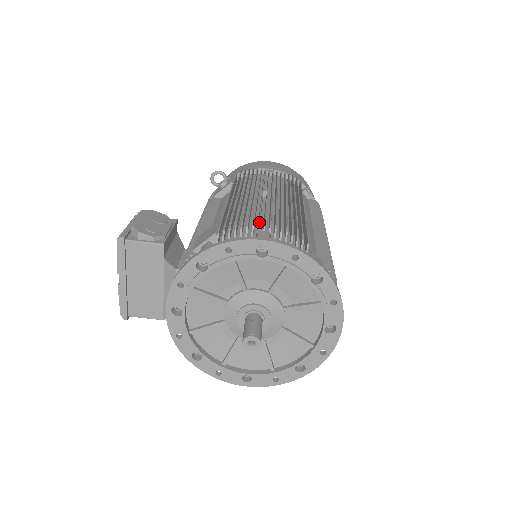
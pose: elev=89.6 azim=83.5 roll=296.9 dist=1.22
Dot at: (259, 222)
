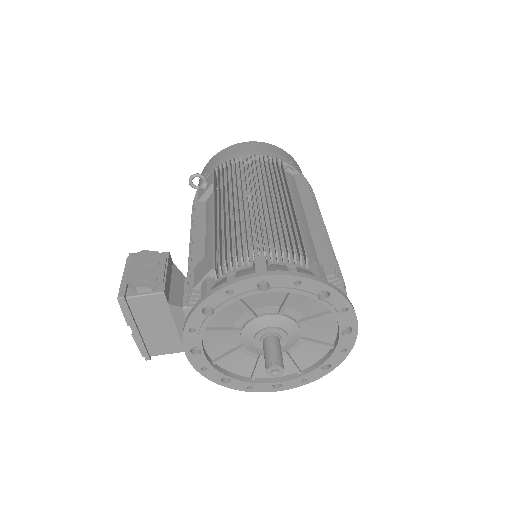
Dot at: (252, 248)
